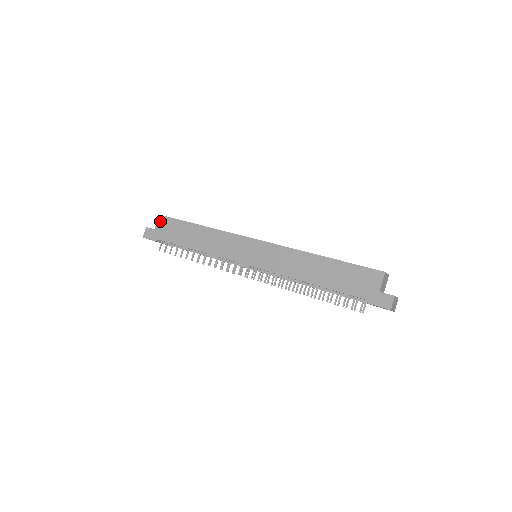
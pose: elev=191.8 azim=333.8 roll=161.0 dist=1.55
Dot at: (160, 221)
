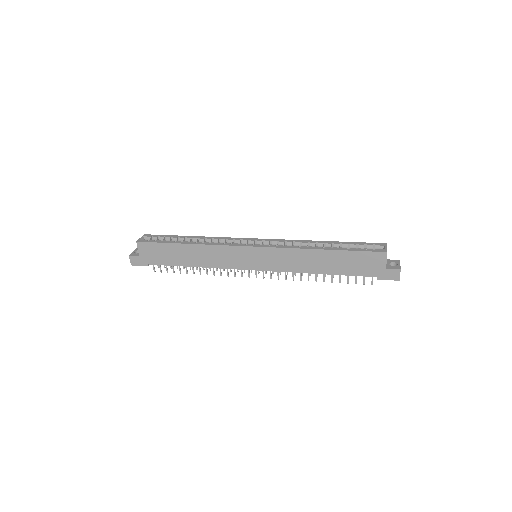
Dot at: (141, 248)
